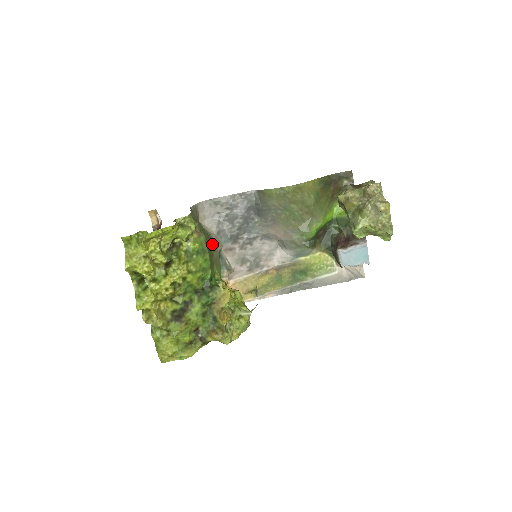
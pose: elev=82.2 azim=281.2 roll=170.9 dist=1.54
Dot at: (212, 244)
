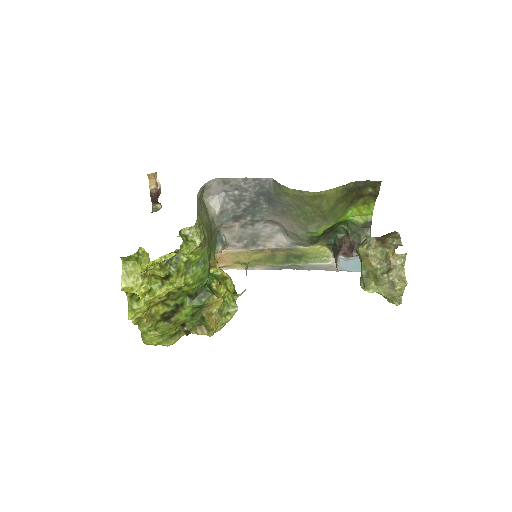
Dot at: (213, 231)
